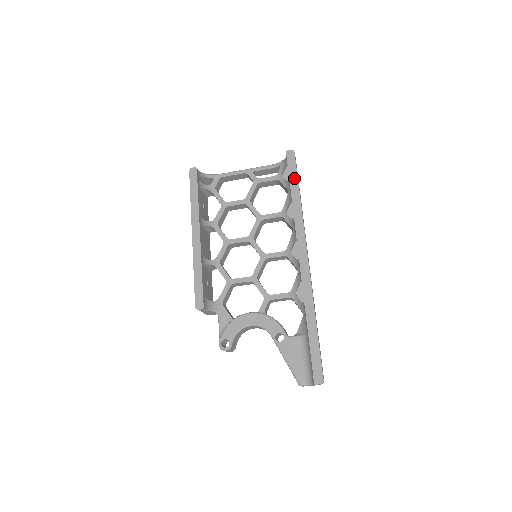
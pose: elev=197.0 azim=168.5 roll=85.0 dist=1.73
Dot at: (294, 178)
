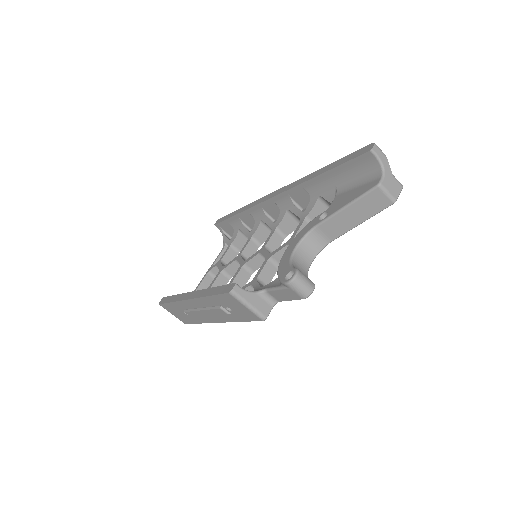
Dot at: (230, 215)
